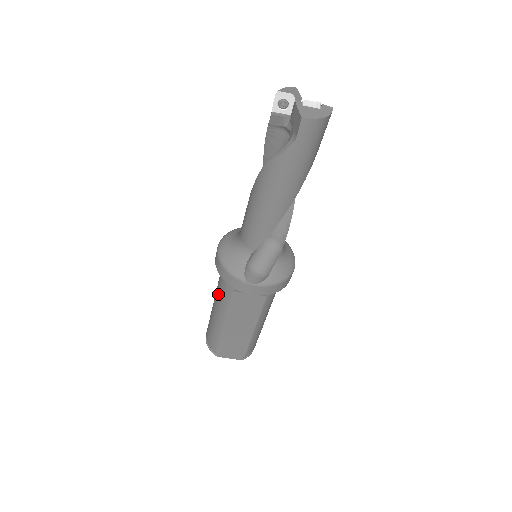
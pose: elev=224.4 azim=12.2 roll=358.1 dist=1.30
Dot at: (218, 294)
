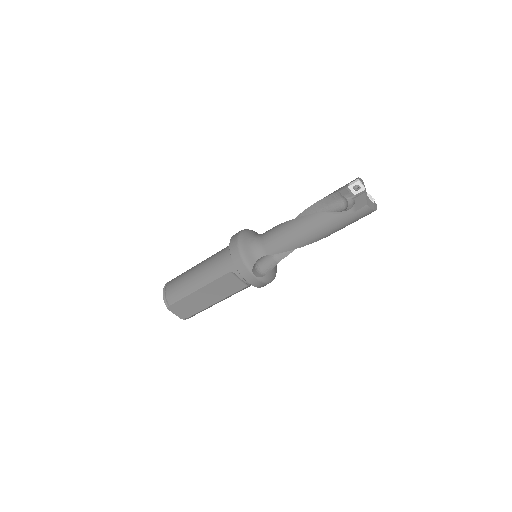
Dot at: (210, 267)
